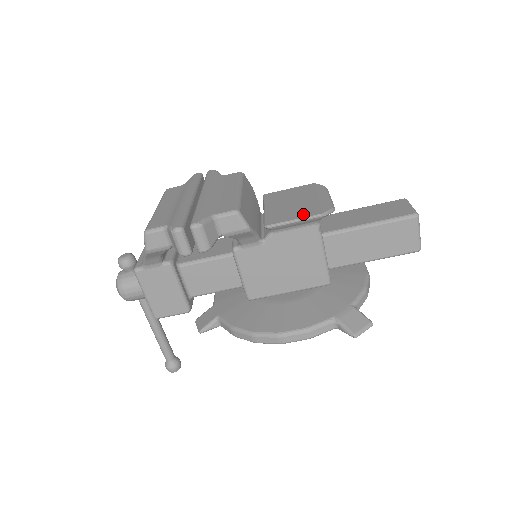
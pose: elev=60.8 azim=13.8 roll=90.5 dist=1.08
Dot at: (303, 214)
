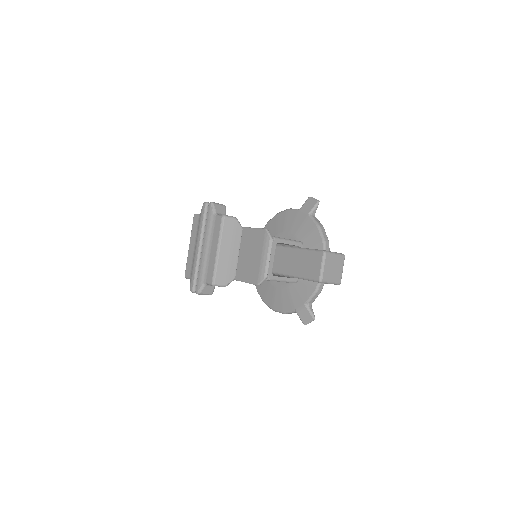
Dot at: (250, 278)
